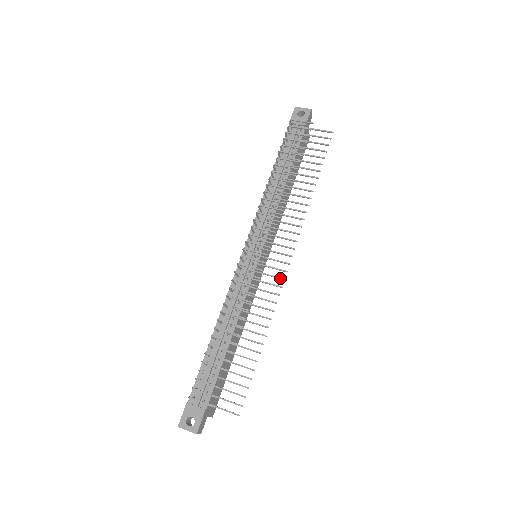
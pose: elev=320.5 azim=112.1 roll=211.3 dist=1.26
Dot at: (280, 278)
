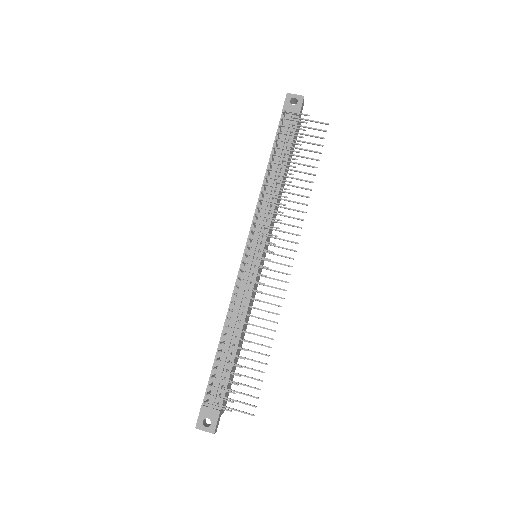
Dot at: (283, 281)
